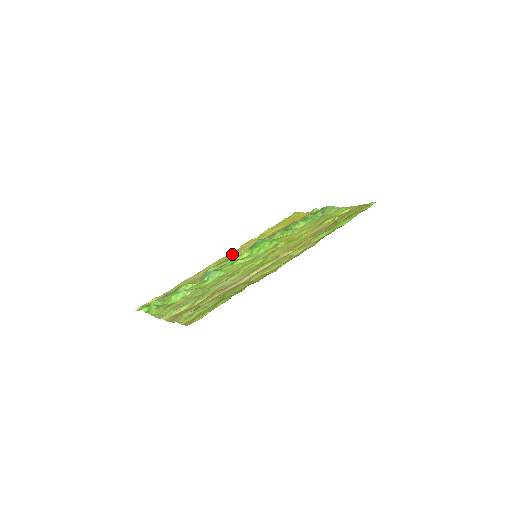
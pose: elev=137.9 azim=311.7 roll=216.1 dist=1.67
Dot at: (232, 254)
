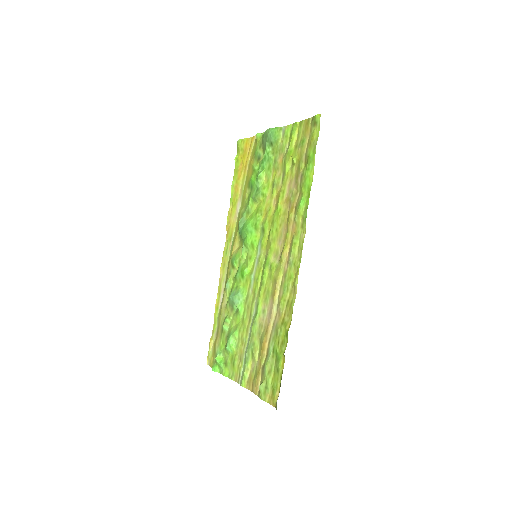
Dot at: (228, 247)
